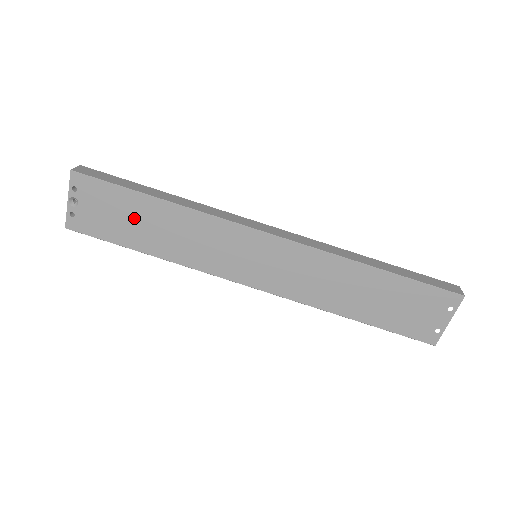
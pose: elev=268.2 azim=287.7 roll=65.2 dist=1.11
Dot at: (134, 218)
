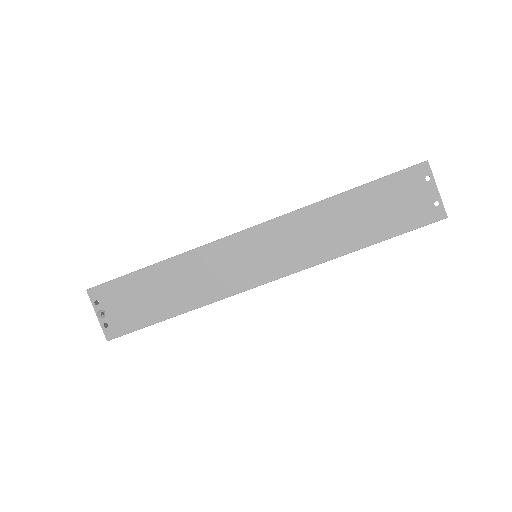
Dot at: (150, 293)
